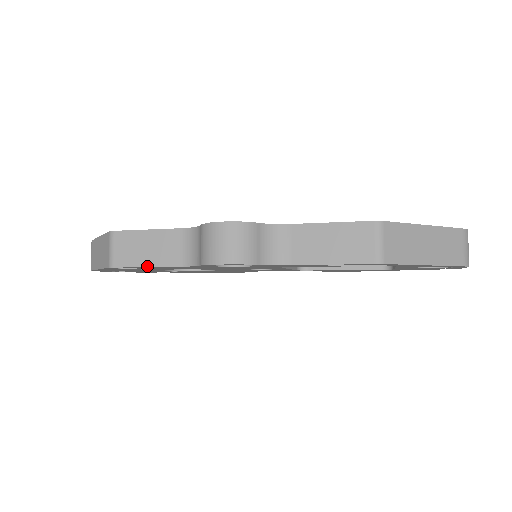
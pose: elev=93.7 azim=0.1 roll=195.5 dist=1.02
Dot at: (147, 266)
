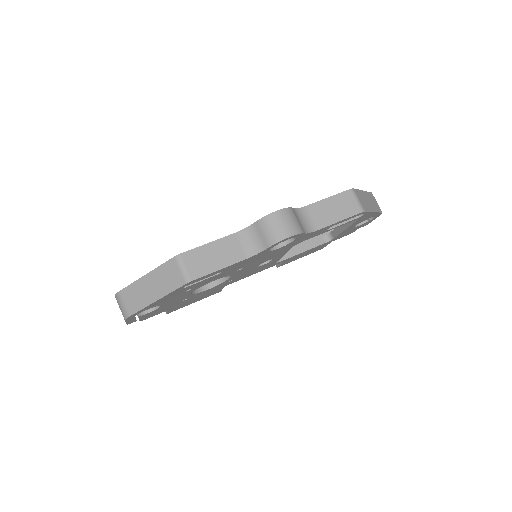
Dot at: (220, 269)
